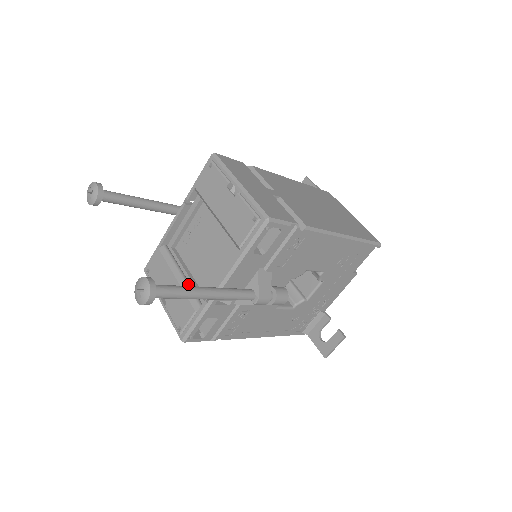
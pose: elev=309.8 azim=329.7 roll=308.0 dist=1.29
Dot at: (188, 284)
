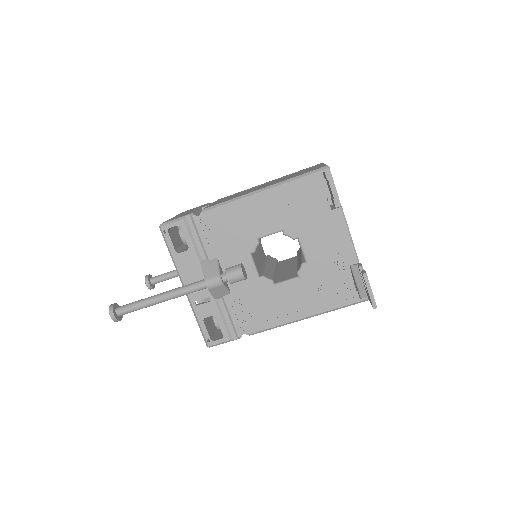
Dot at: occluded
